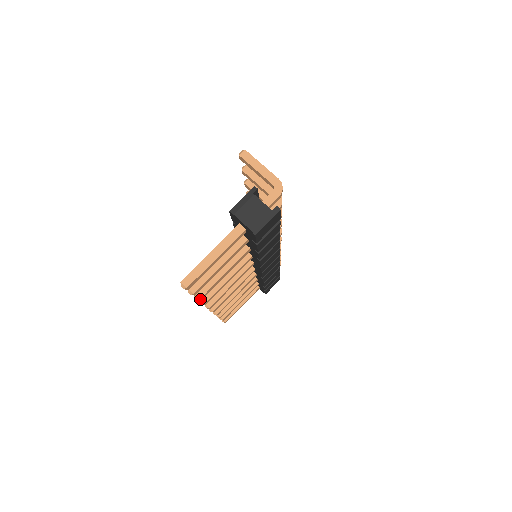
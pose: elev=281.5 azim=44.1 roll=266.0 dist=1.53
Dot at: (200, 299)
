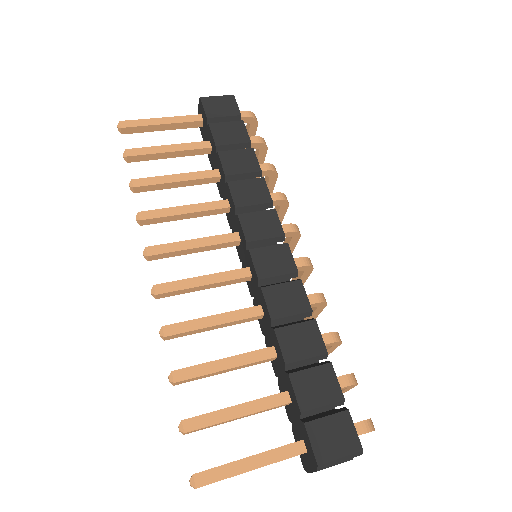
Dot at: (133, 183)
